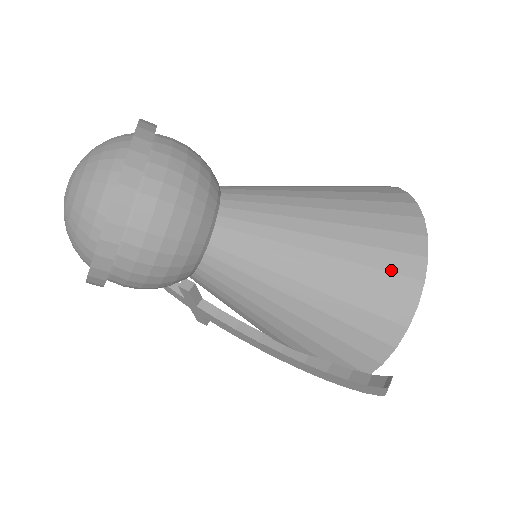
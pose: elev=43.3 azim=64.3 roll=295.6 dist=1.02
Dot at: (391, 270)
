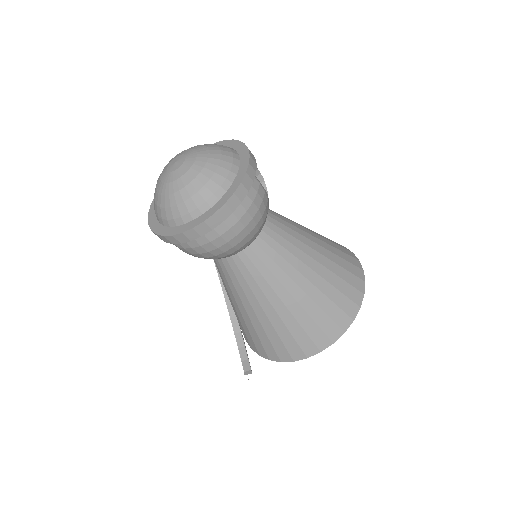
Dot at: (298, 342)
